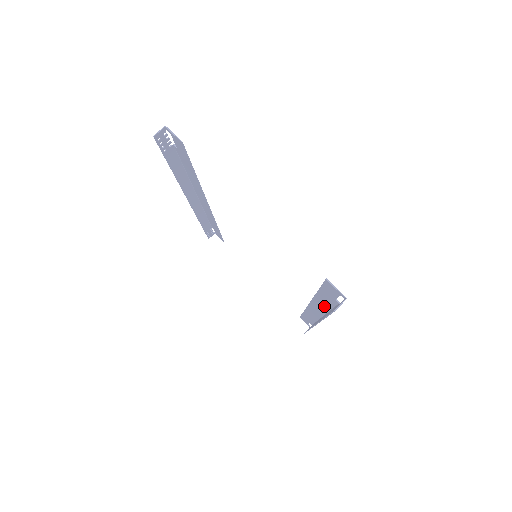
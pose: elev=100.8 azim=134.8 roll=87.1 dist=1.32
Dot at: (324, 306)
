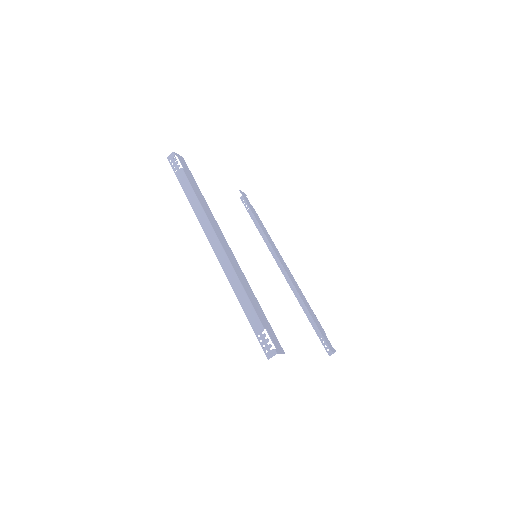
Dot at: (304, 299)
